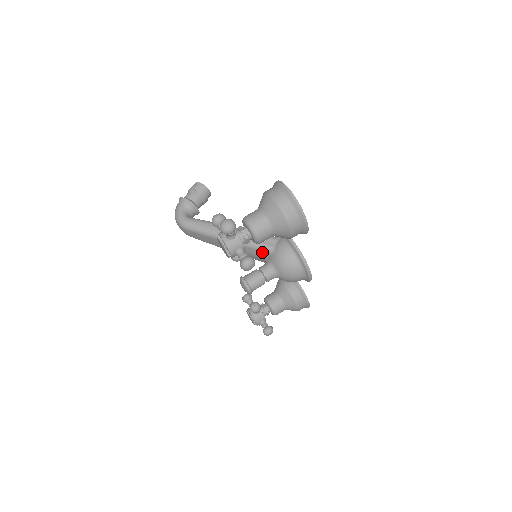
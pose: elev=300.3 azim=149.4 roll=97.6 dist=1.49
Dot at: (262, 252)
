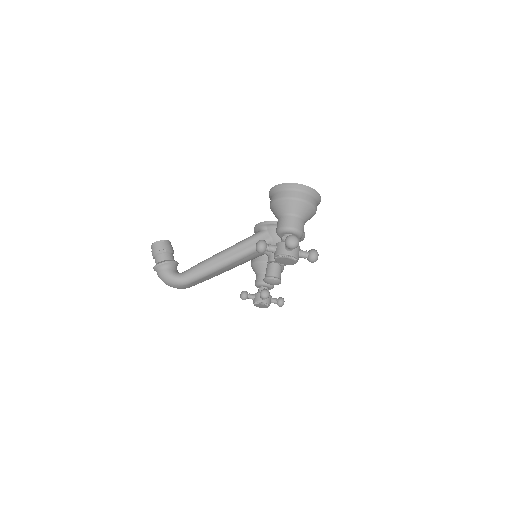
Dot at: occluded
